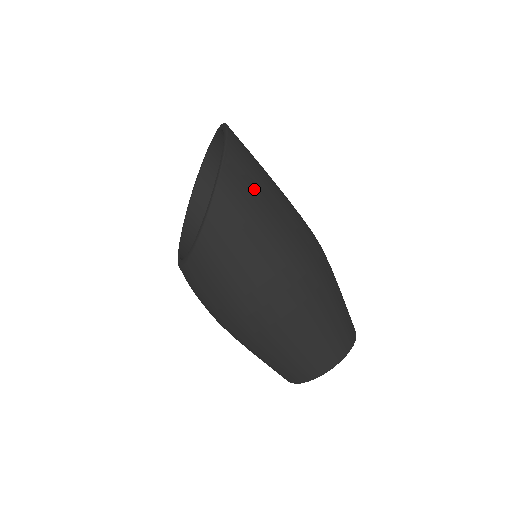
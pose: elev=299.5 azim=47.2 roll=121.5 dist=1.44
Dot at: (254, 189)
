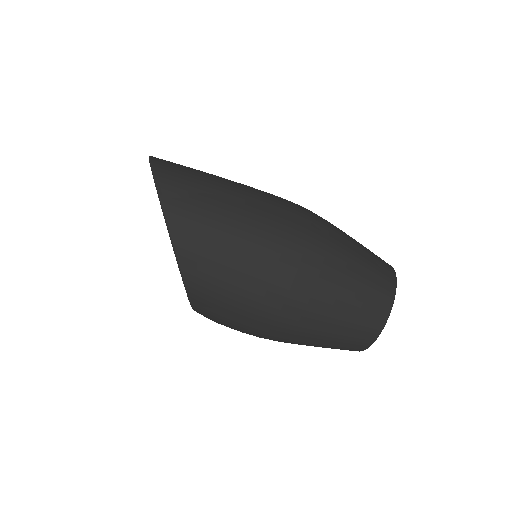
Dot at: (205, 207)
